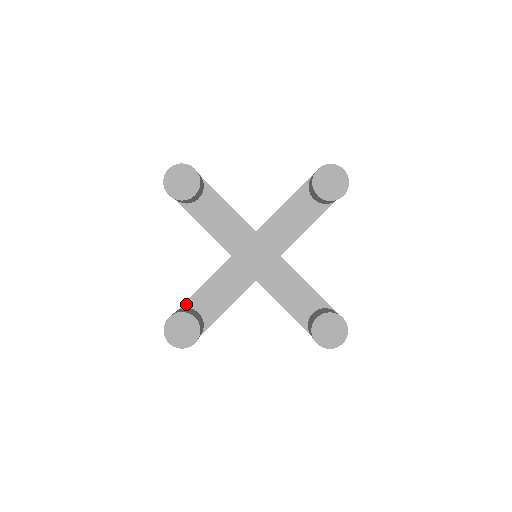
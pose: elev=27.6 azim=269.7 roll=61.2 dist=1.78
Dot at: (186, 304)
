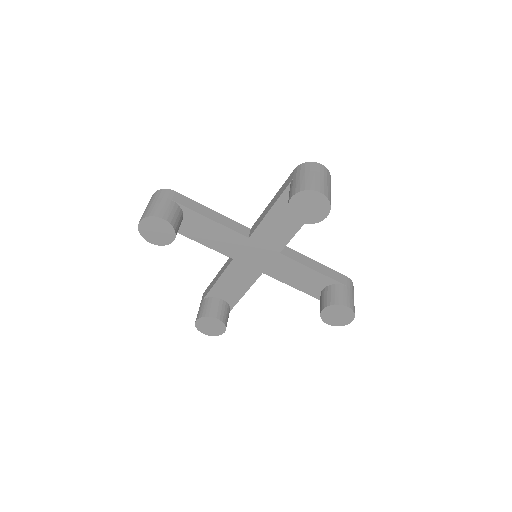
Dot at: (208, 295)
